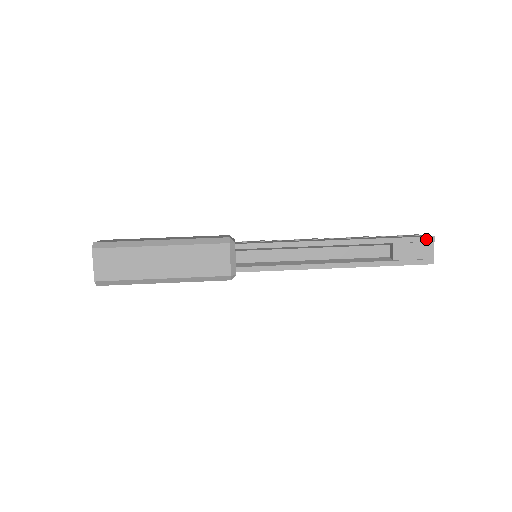
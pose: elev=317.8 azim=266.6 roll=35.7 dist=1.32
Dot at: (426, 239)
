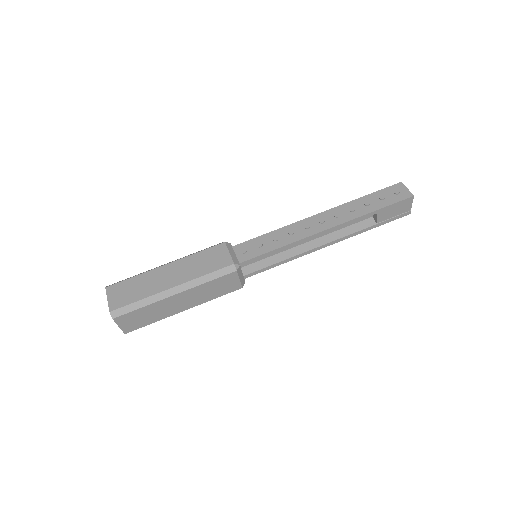
Dot at: (406, 200)
